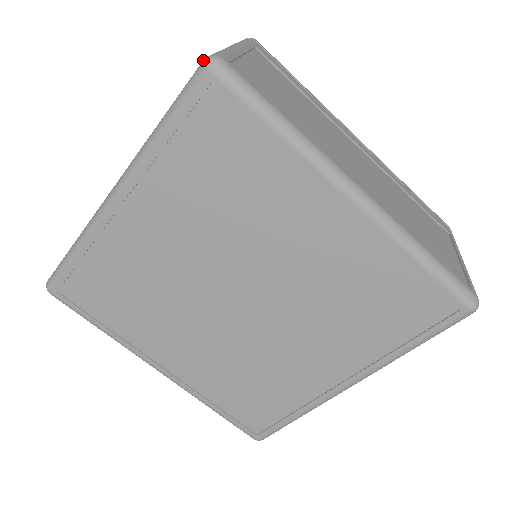
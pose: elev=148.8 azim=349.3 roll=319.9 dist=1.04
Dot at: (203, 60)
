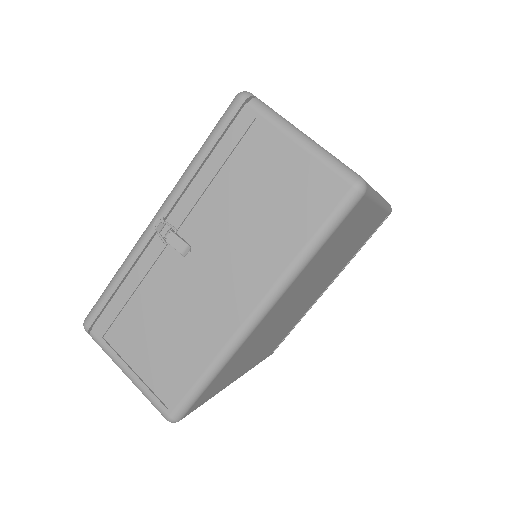
Dot at: (355, 188)
